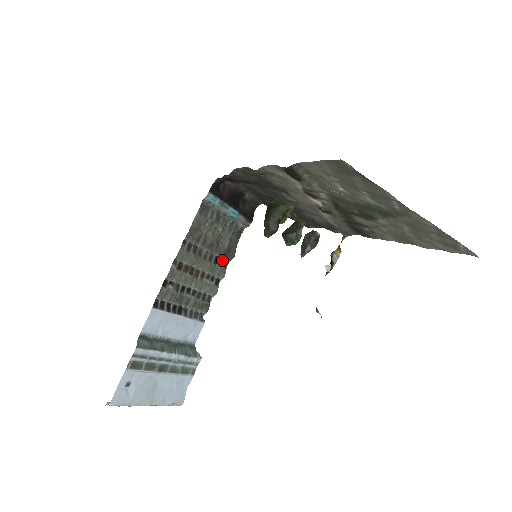
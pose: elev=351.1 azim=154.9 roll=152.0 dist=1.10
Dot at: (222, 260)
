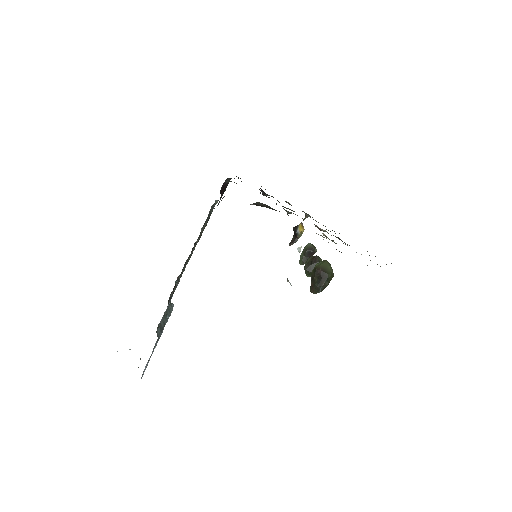
Dot at: occluded
